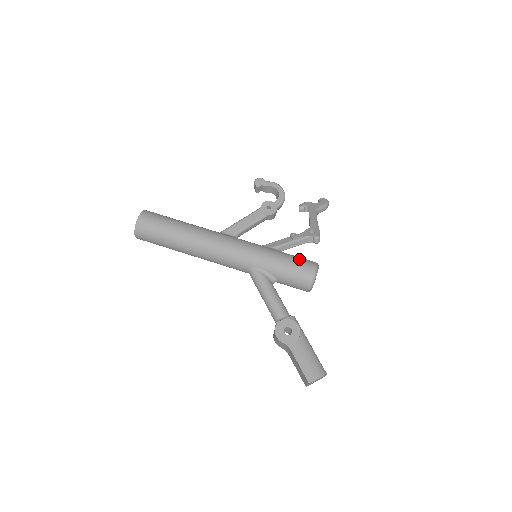
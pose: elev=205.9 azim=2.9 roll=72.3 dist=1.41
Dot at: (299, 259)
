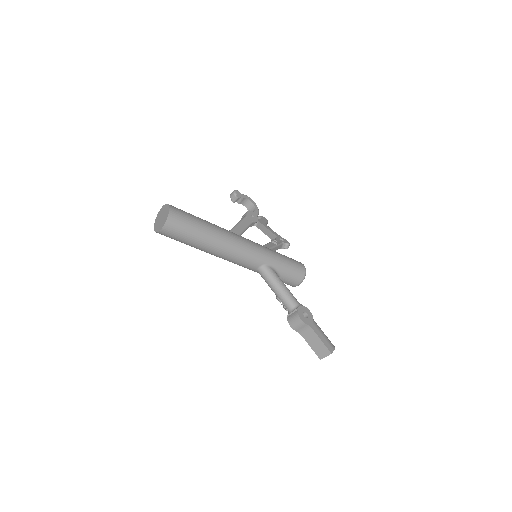
Dot at: (292, 259)
